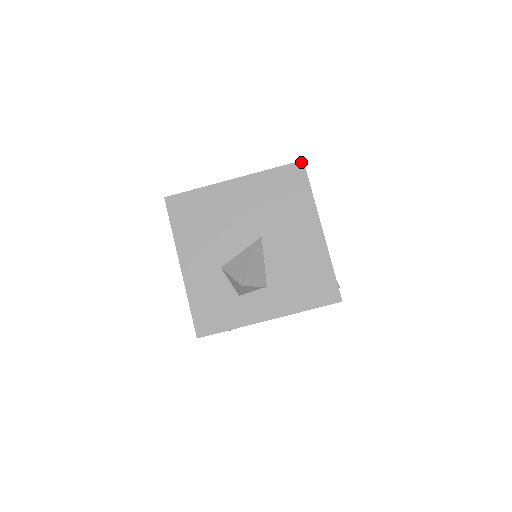
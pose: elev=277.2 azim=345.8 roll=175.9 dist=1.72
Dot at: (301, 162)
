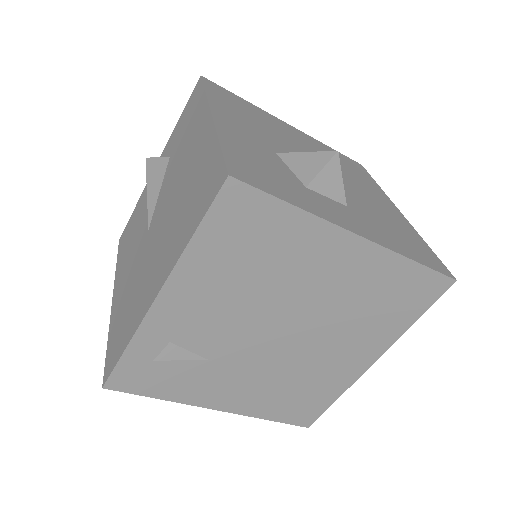
Dot at: (360, 164)
